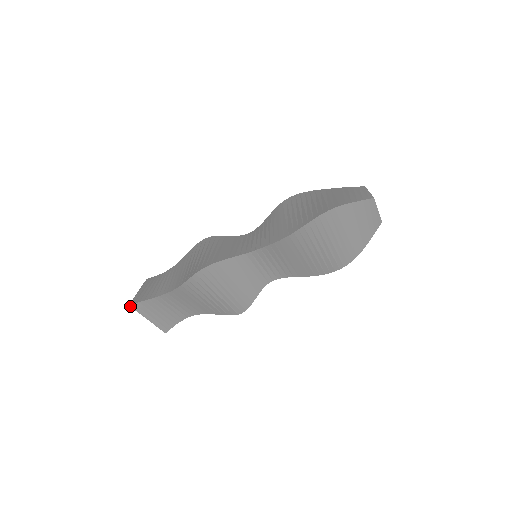
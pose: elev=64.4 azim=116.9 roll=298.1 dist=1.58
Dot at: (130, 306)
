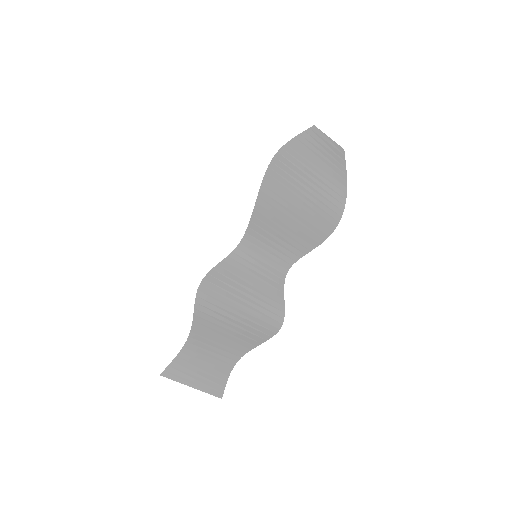
Dot at: occluded
